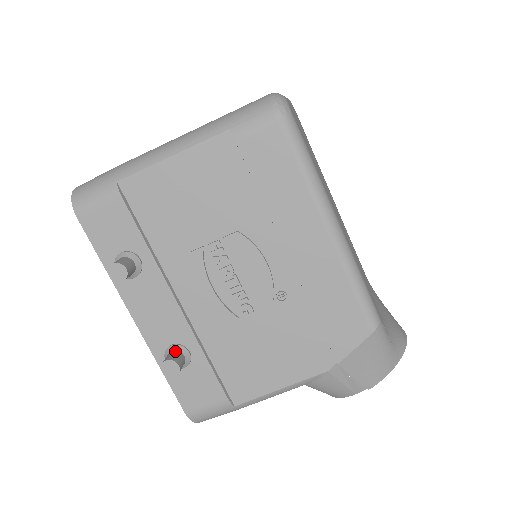
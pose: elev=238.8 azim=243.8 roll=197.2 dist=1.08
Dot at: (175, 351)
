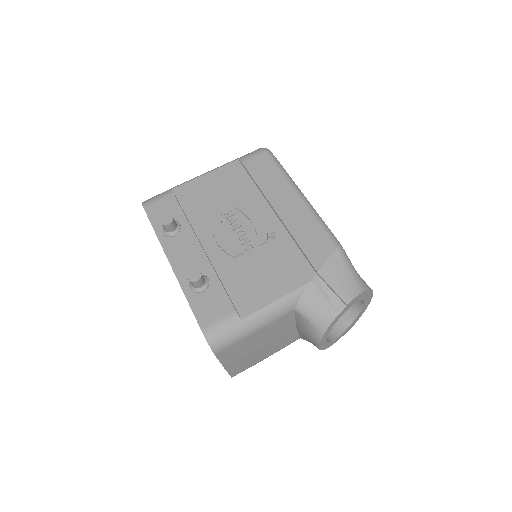
Dot at: occluded
